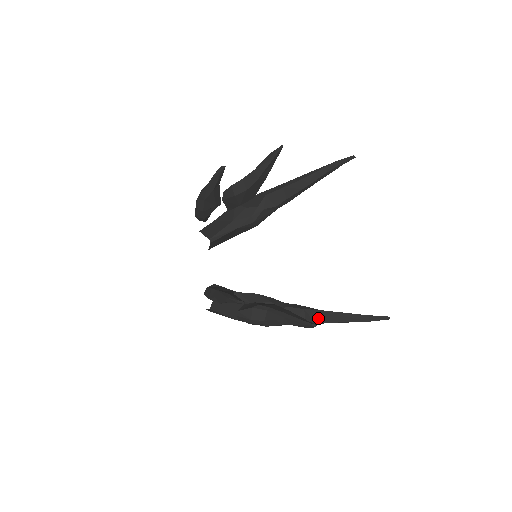
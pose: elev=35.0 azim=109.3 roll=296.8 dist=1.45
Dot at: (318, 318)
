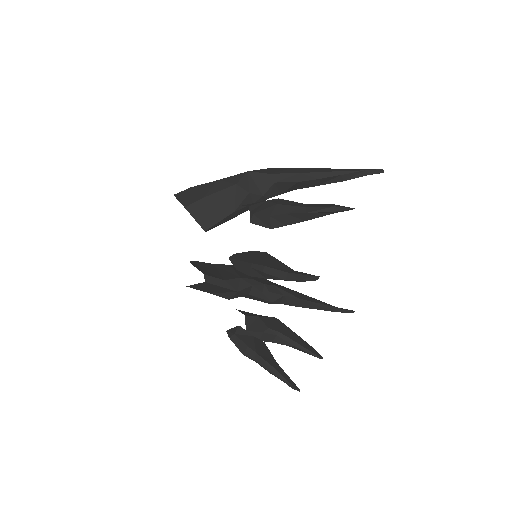
Dot at: (294, 303)
